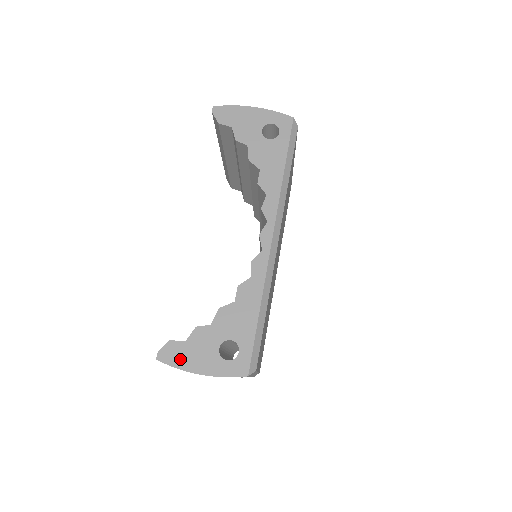
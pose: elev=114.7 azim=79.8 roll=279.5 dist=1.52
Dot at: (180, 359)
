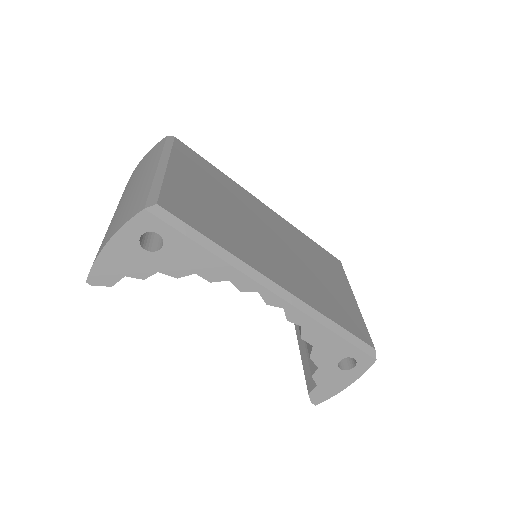
Dot at: (327, 393)
